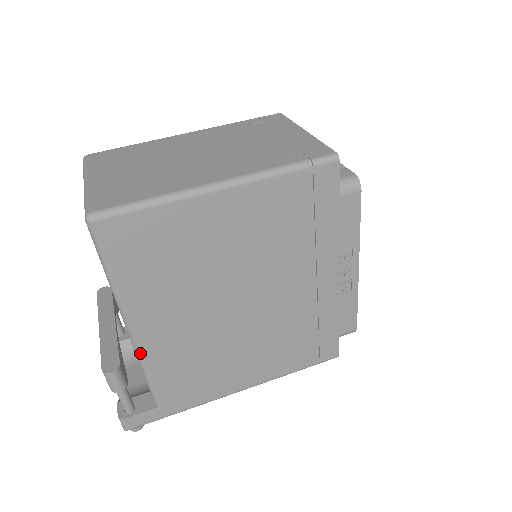
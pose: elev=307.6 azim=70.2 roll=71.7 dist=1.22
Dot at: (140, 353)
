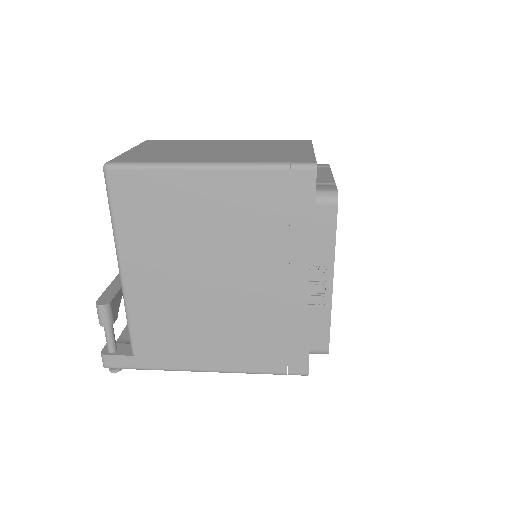
Dot at: (125, 296)
